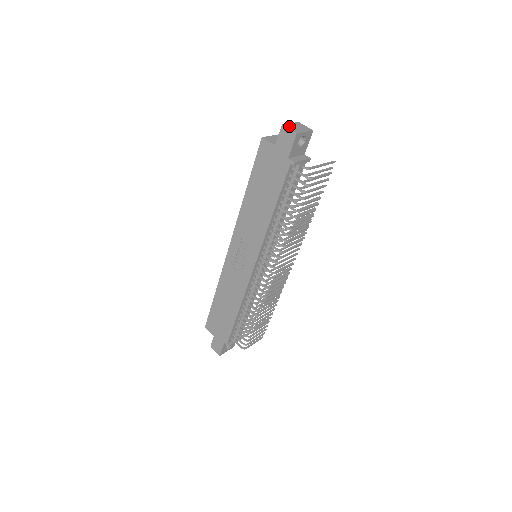
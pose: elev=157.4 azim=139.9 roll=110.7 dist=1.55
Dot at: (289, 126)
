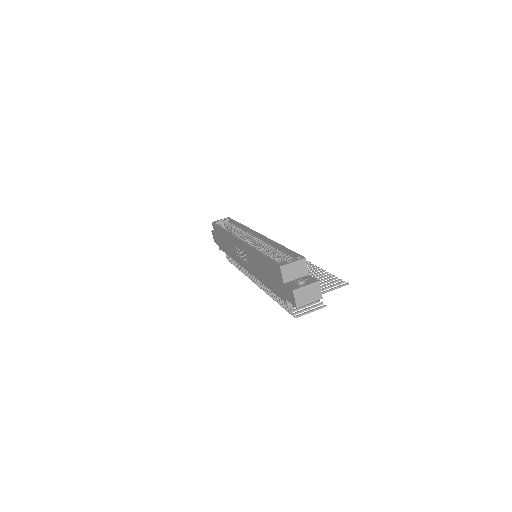
Dot at: (299, 293)
